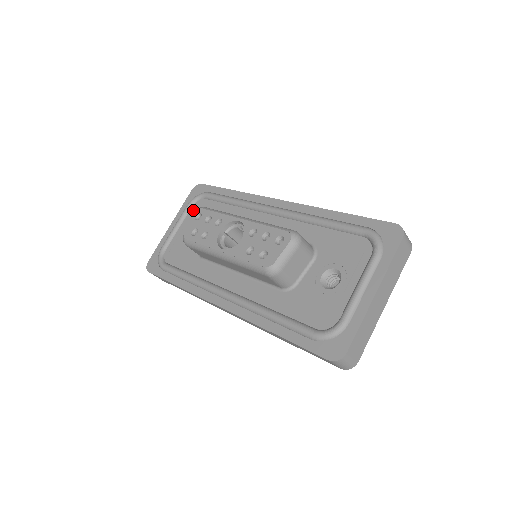
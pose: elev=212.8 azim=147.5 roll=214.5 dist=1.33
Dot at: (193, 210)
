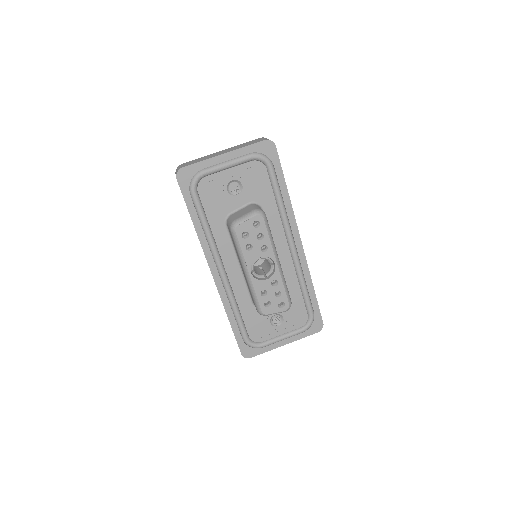
Dot at: (251, 166)
